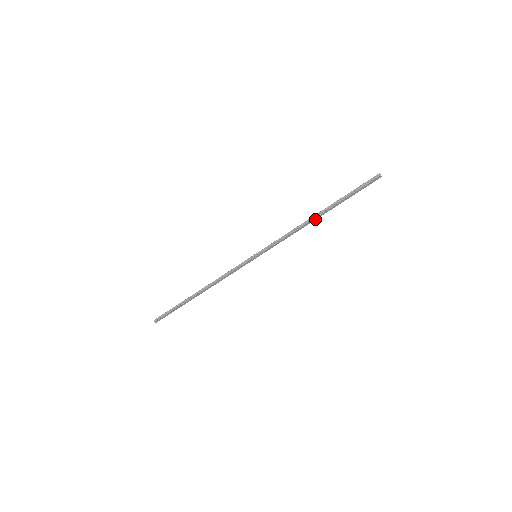
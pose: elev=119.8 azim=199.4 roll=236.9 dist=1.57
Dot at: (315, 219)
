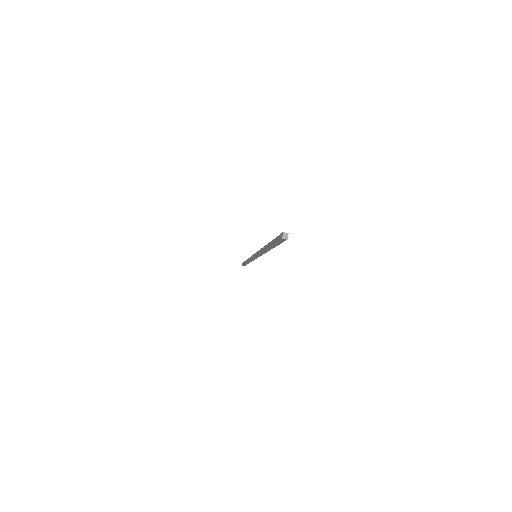
Dot at: occluded
